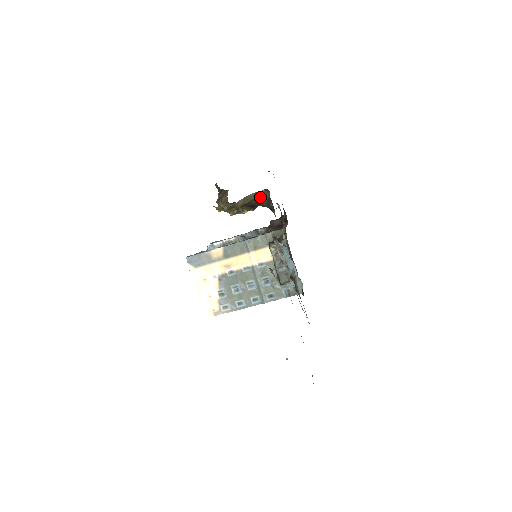
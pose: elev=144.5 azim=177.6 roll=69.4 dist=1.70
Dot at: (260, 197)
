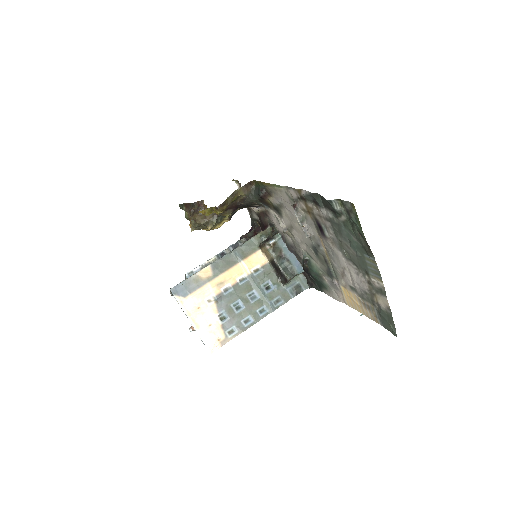
Dot at: (246, 191)
